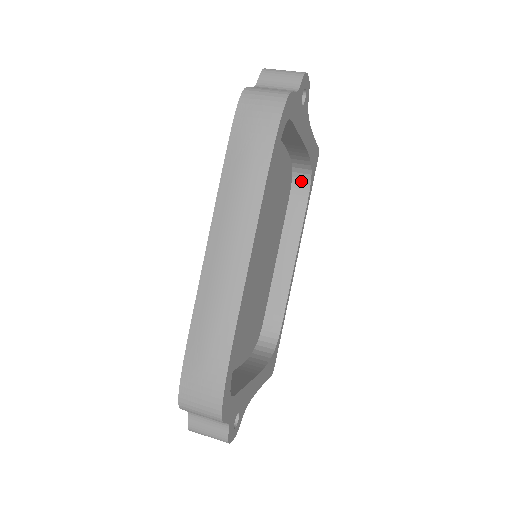
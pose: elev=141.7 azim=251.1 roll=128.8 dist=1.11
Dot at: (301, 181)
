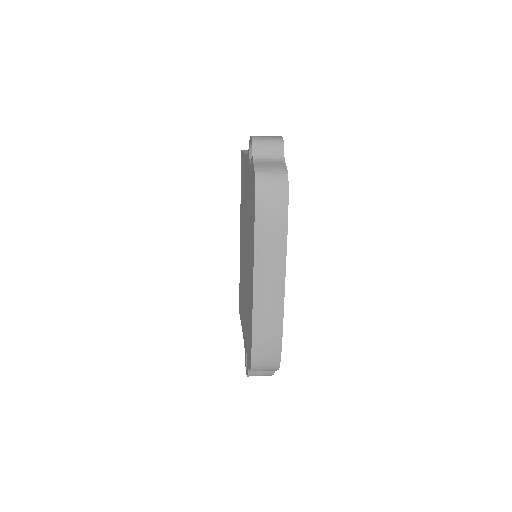
Dot at: occluded
